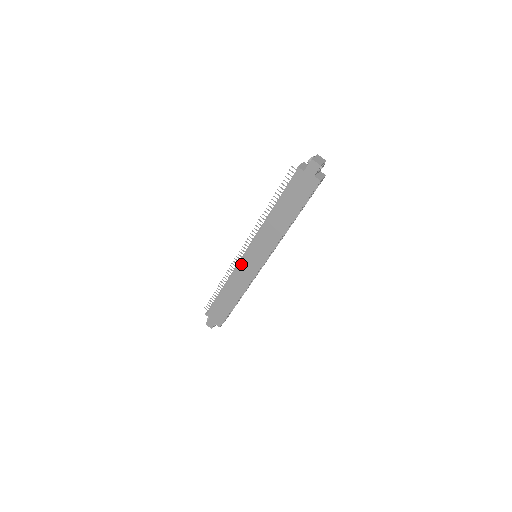
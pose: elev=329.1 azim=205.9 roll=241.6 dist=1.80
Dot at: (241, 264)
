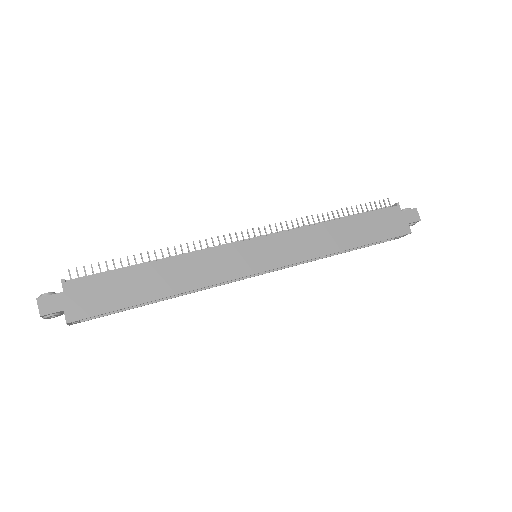
Dot at: (233, 247)
